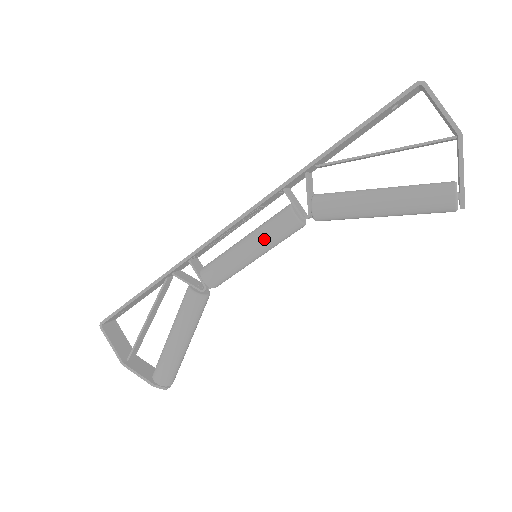
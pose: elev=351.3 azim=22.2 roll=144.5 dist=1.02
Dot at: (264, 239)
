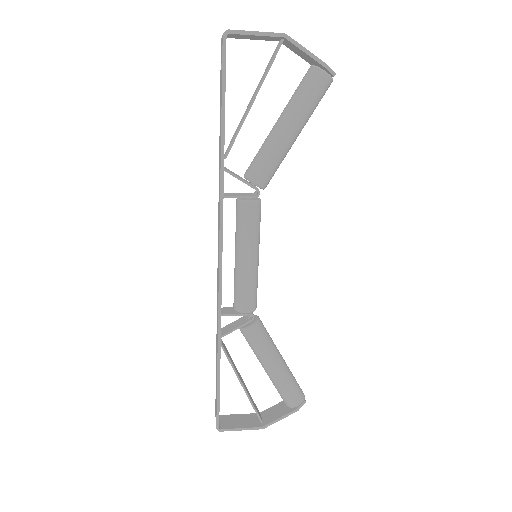
Dot at: (251, 239)
